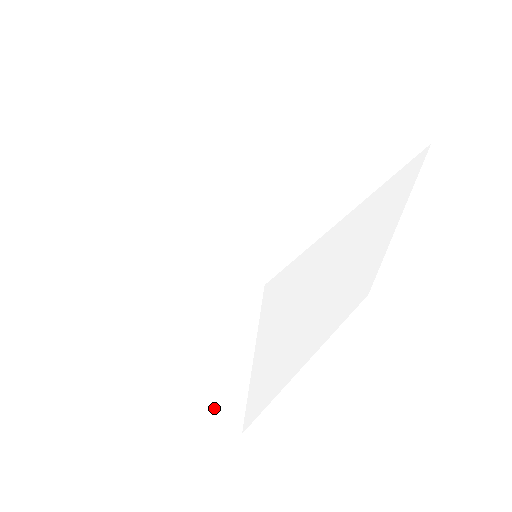
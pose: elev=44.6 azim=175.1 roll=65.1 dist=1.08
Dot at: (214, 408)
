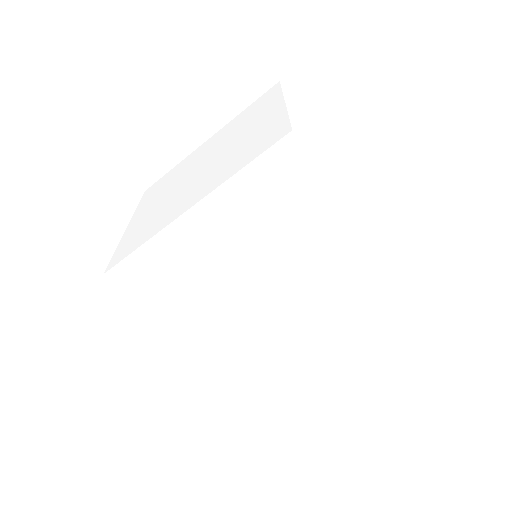
Dot at: (115, 252)
